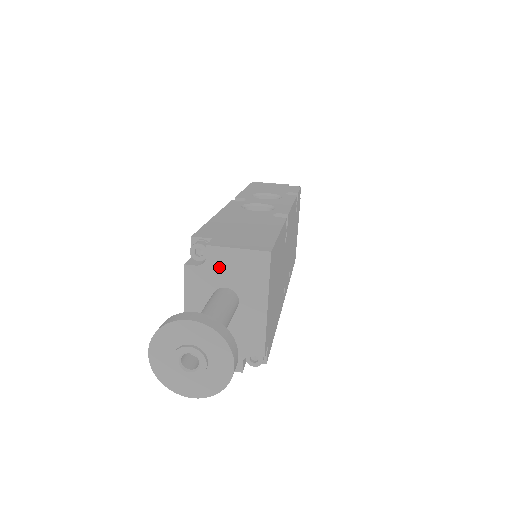
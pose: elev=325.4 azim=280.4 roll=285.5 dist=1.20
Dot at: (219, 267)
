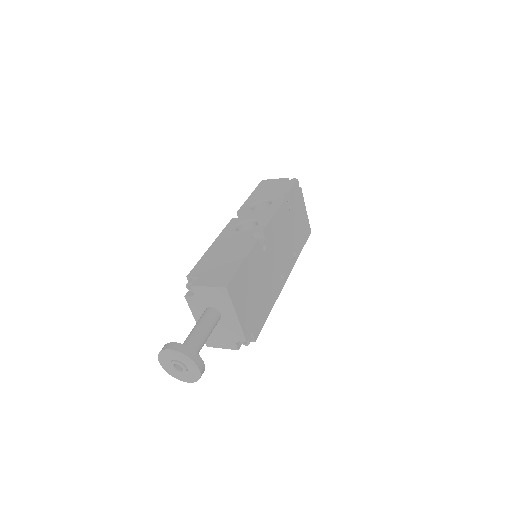
Dot at: (203, 297)
